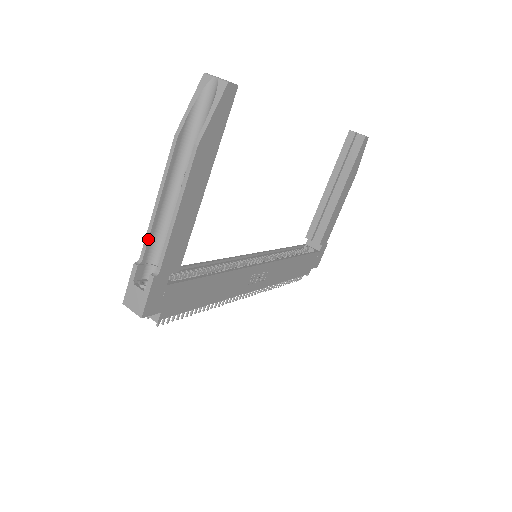
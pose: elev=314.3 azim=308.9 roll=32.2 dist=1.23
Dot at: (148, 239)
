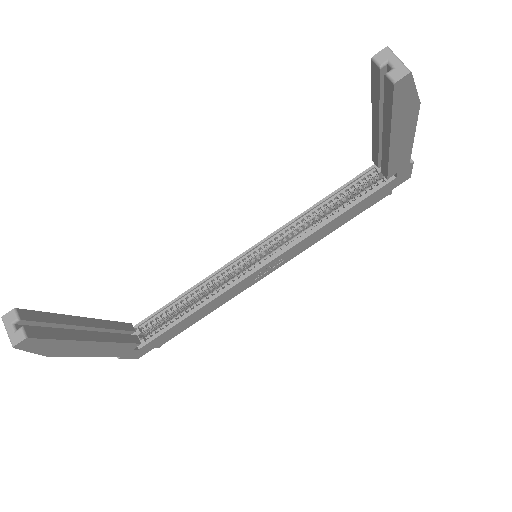
Dot at: occluded
